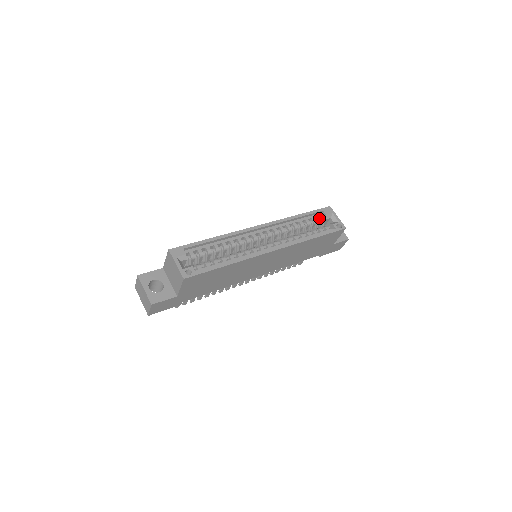
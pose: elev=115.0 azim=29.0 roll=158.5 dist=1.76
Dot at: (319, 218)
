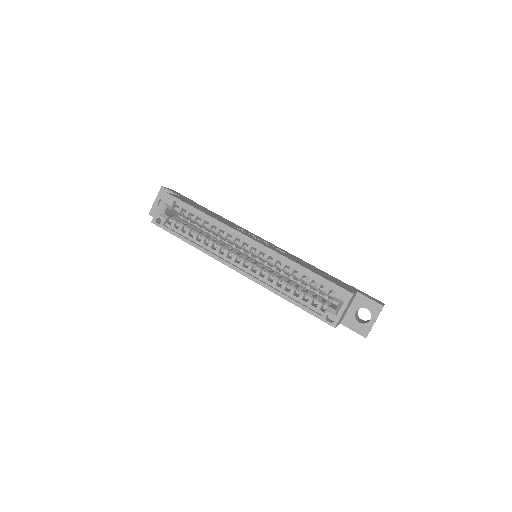
Dot at: (326, 290)
